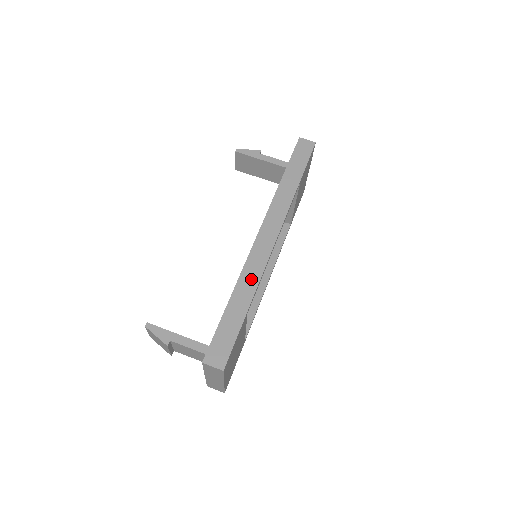
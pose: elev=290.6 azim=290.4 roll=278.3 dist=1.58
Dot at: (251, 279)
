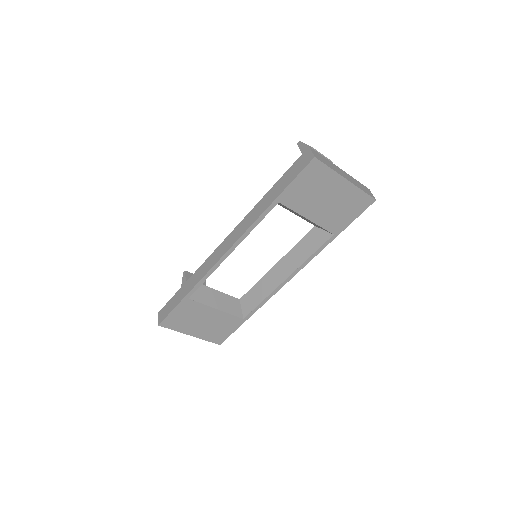
Dot at: (199, 275)
